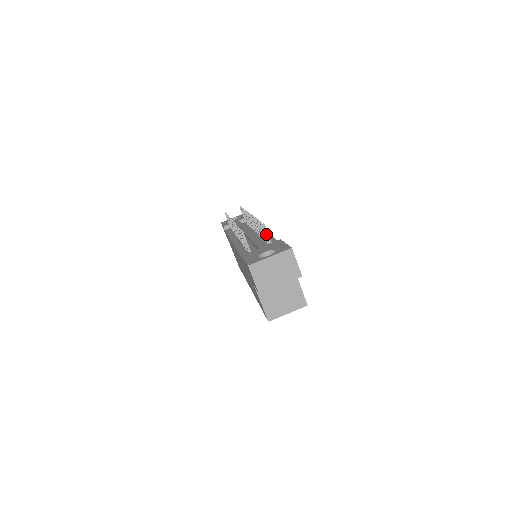
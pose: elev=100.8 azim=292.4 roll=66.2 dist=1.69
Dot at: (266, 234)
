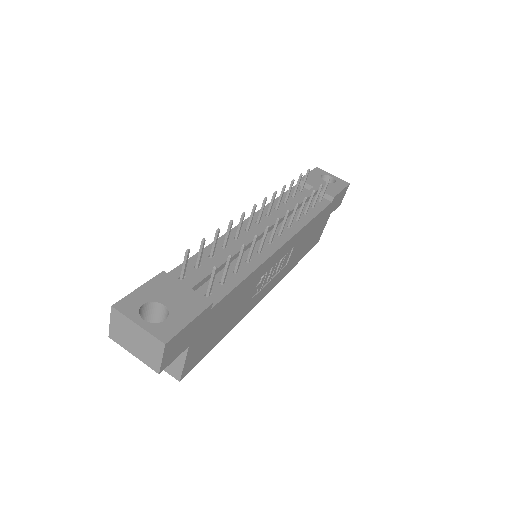
Dot at: (210, 278)
